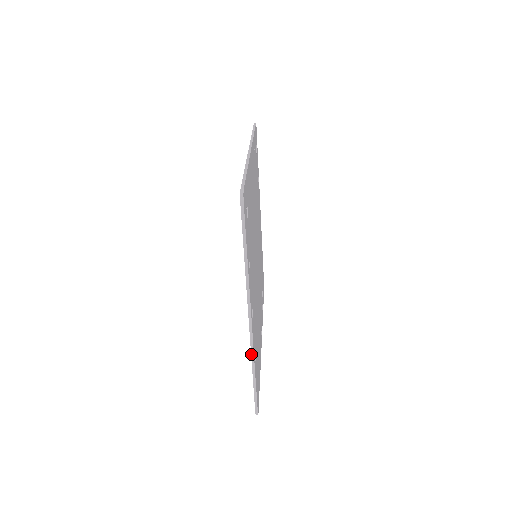
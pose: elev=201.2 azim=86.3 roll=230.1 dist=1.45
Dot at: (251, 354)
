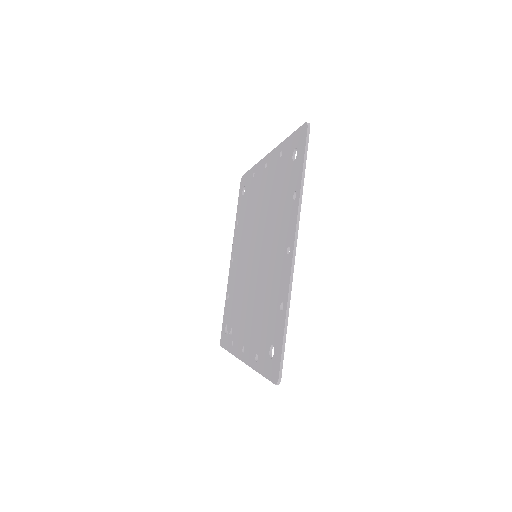
Dot at: (289, 290)
